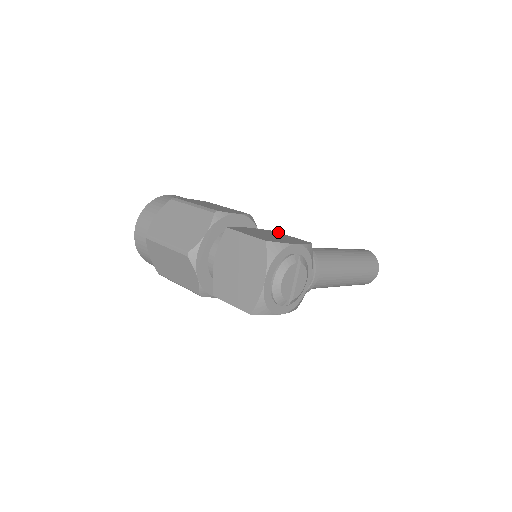
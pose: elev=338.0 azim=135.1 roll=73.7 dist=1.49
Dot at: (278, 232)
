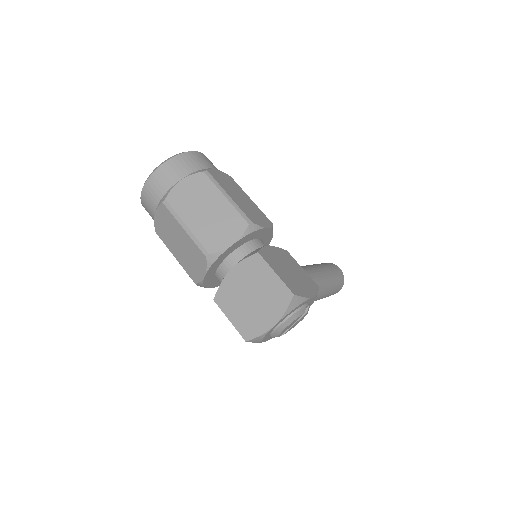
Dot at: occluded
